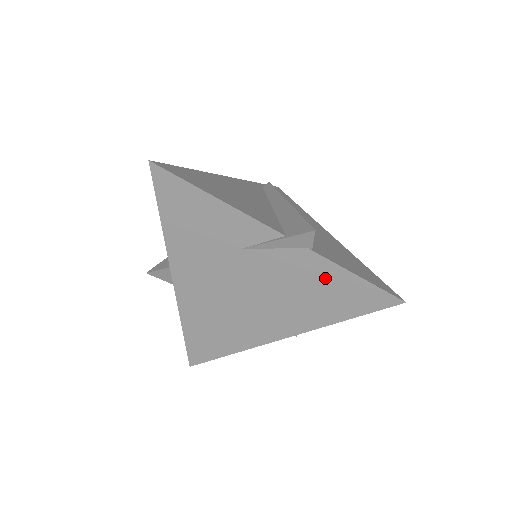
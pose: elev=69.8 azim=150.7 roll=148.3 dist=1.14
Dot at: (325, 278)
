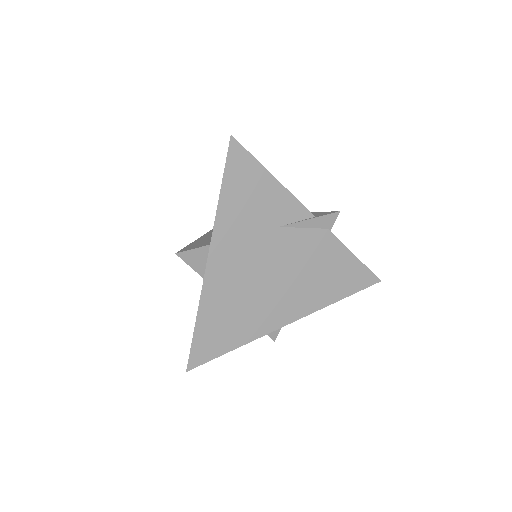
Dot at: (334, 258)
